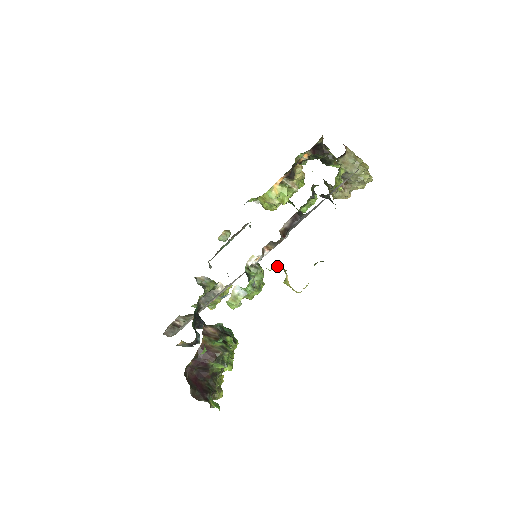
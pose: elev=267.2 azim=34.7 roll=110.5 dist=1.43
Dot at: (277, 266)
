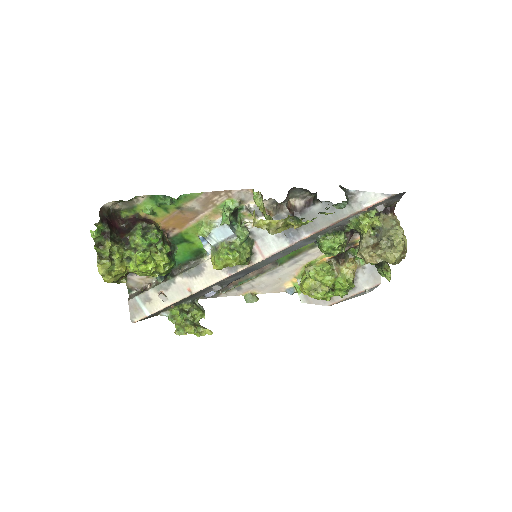
Dot at: (262, 200)
